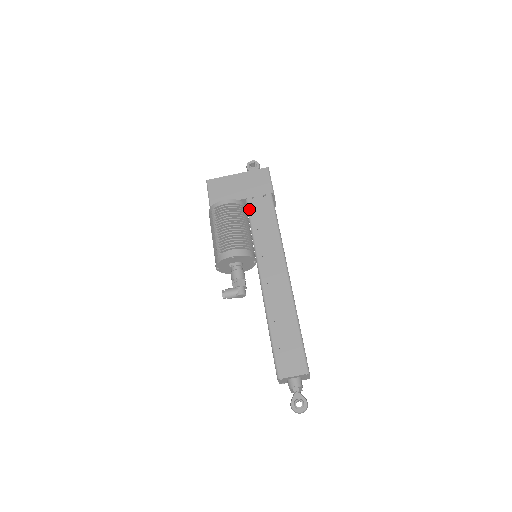
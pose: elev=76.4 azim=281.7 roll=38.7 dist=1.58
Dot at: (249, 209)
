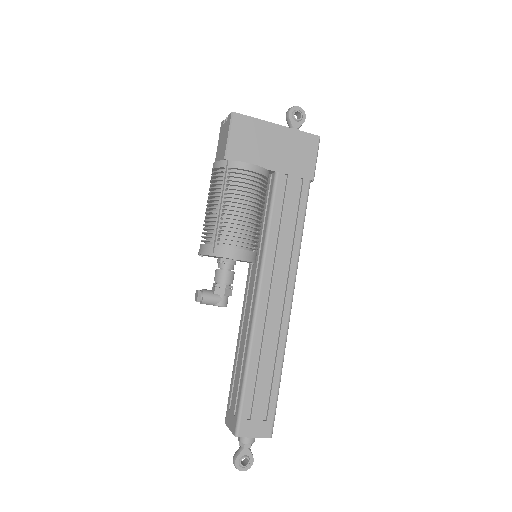
Dot at: (276, 191)
